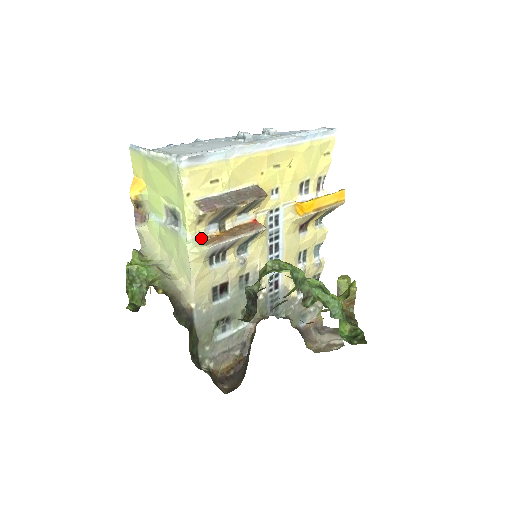
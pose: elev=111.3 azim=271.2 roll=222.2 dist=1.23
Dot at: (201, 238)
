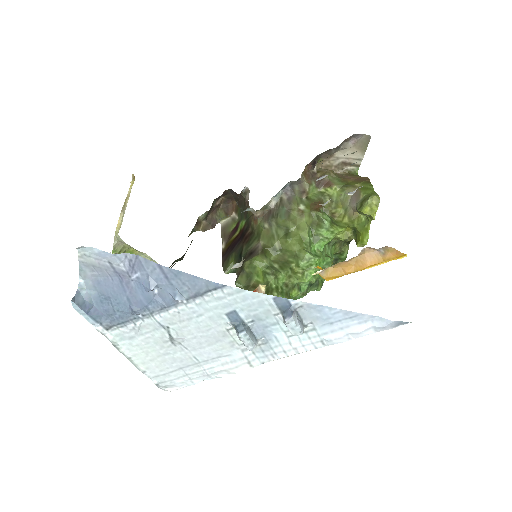
Dot at: occluded
